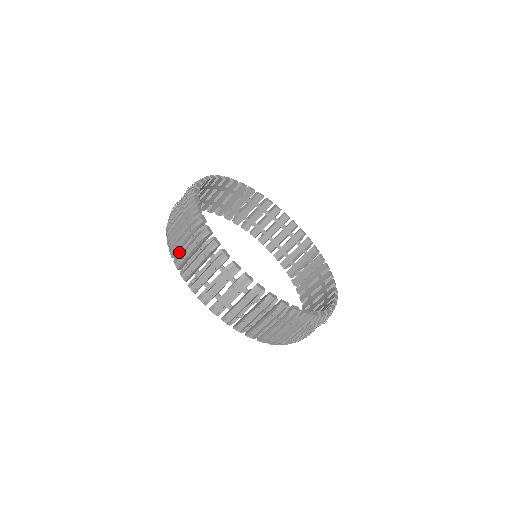
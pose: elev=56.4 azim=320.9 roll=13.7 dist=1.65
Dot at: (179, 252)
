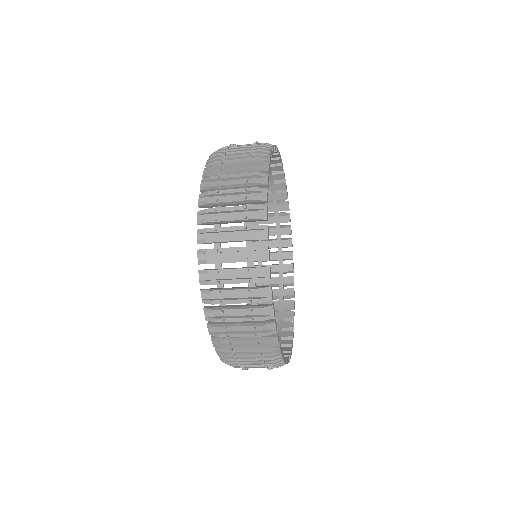
Dot at: (217, 191)
